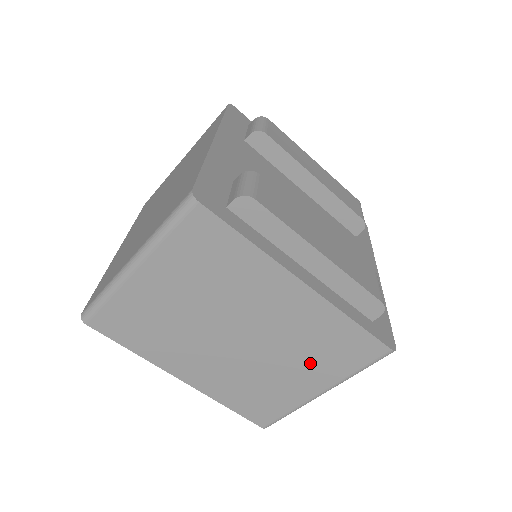
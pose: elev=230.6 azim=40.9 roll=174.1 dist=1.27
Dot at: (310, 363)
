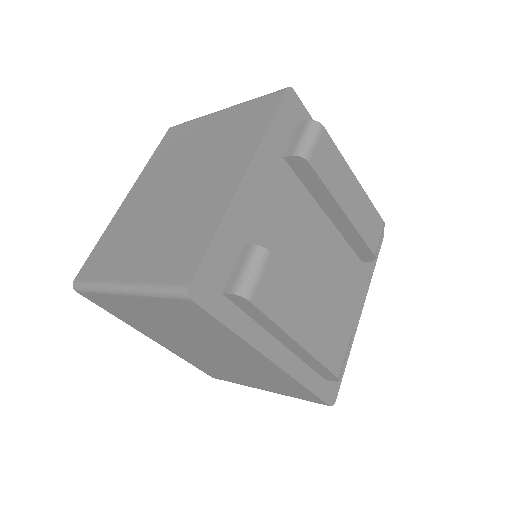
Dot at: (261, 381)
